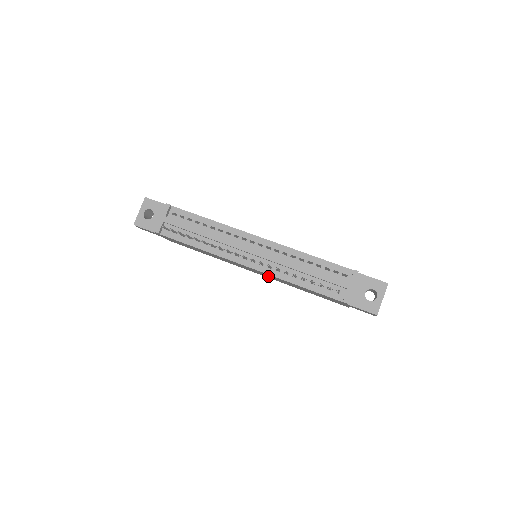
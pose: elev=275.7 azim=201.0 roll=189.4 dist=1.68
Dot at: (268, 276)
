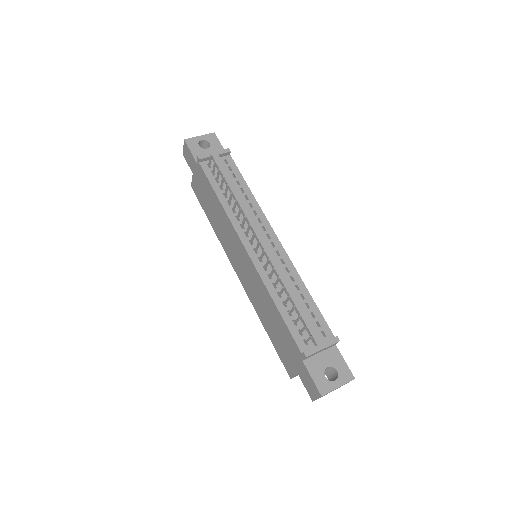
Dot at: (250, 281)
